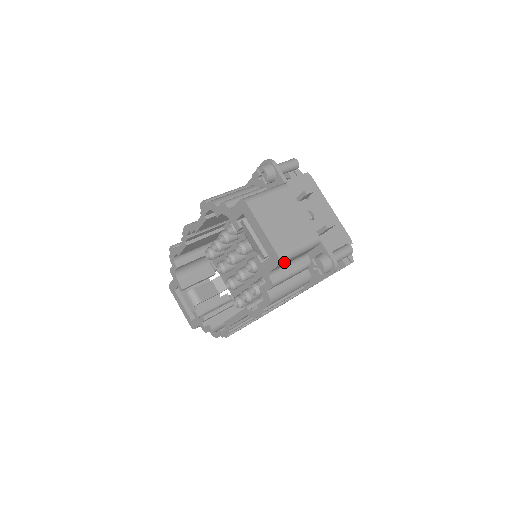
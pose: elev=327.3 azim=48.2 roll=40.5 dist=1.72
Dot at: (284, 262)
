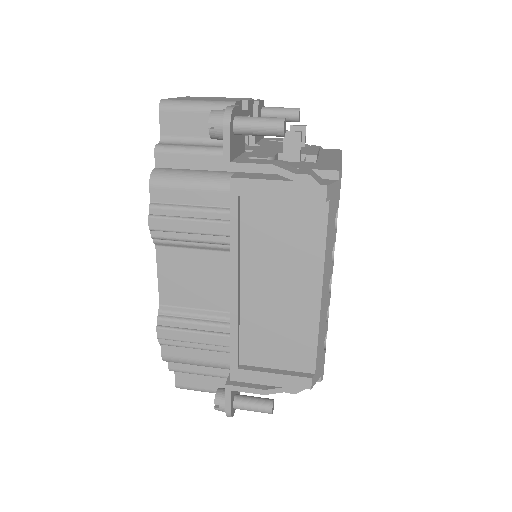
Dot at: (169, 111)
